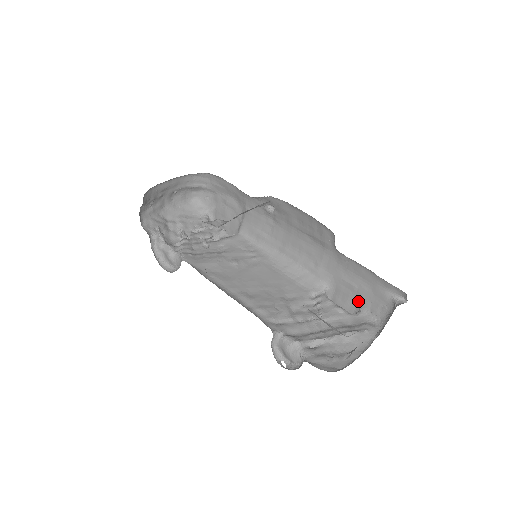
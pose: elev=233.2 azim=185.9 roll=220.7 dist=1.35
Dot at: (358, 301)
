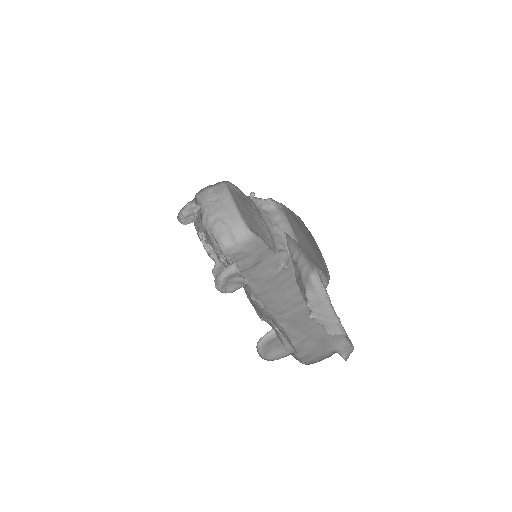
Dot at: (296, 348)
